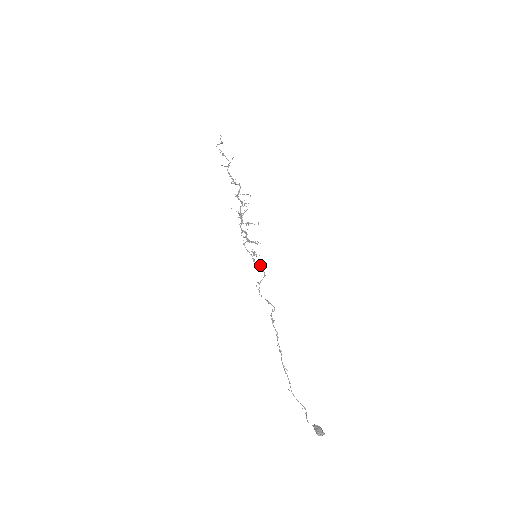
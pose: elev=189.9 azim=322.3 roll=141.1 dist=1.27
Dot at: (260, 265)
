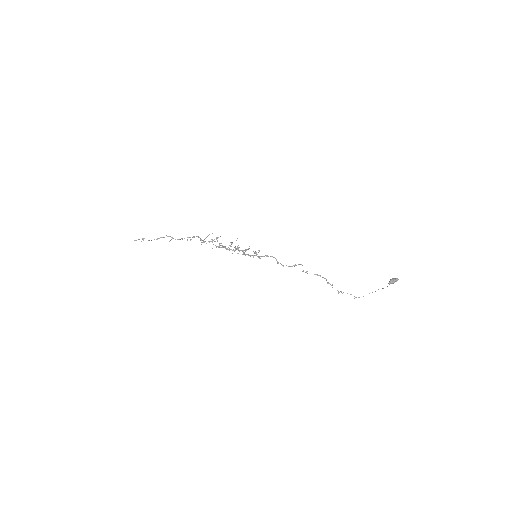
Dot at: (266, 255)
